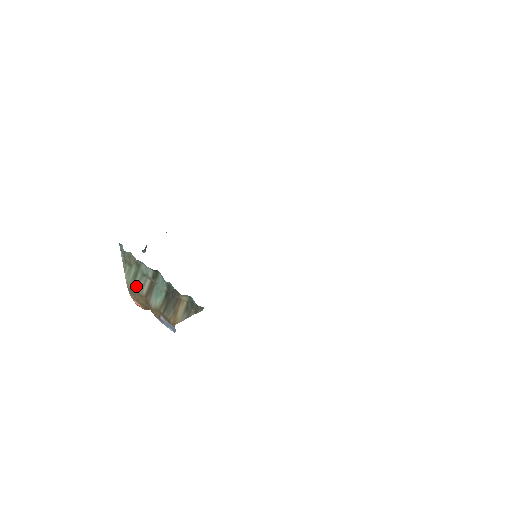
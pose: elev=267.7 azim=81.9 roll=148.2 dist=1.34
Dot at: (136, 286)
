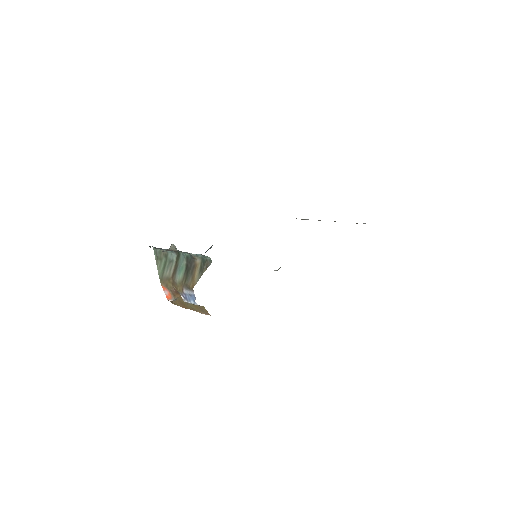
Dot at: (165, 273)
